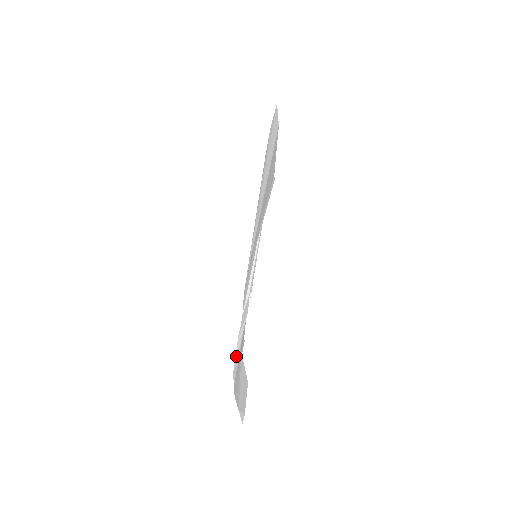
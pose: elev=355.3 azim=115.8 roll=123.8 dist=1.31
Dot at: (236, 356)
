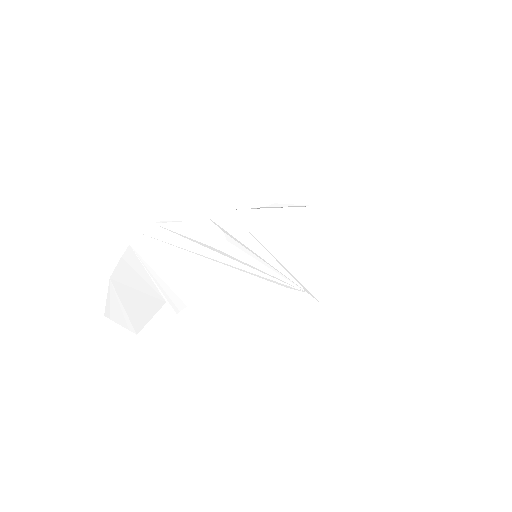
Dot at: (167, 225)
